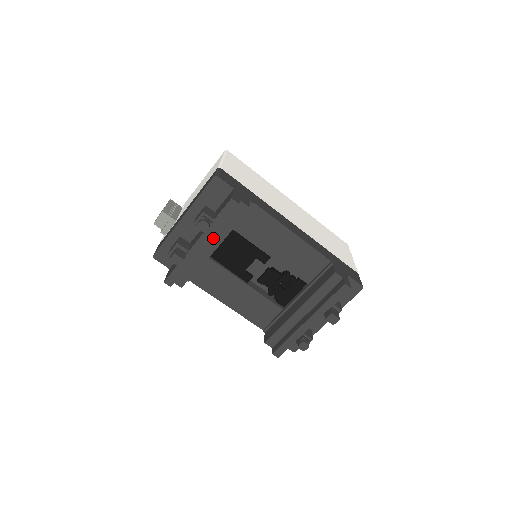
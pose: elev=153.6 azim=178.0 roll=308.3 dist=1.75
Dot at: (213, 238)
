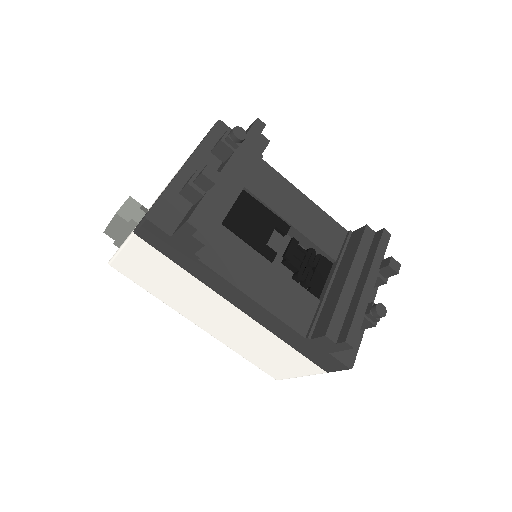
Dot at: (238, 173)
